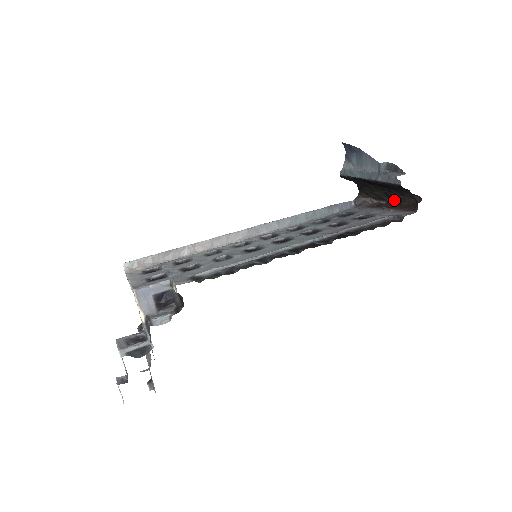
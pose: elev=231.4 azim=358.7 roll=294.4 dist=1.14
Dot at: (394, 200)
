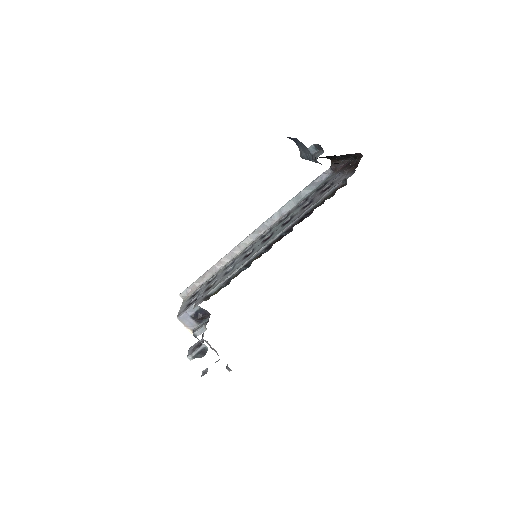
Dot at: (352, 158)
